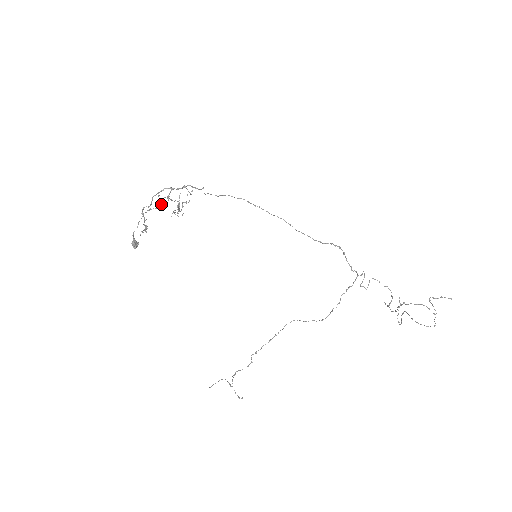
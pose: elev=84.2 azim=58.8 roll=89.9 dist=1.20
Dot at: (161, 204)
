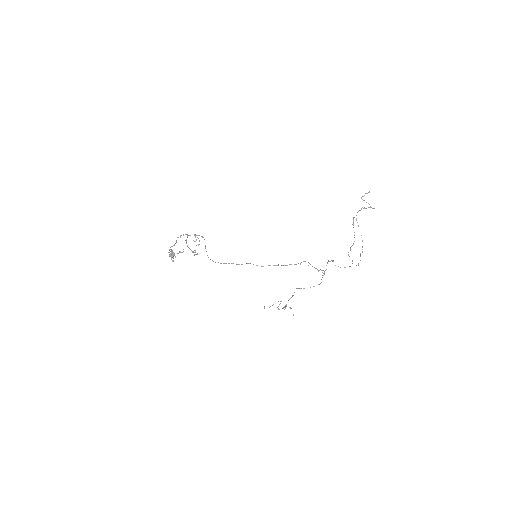
Dot at: (180, 252)
